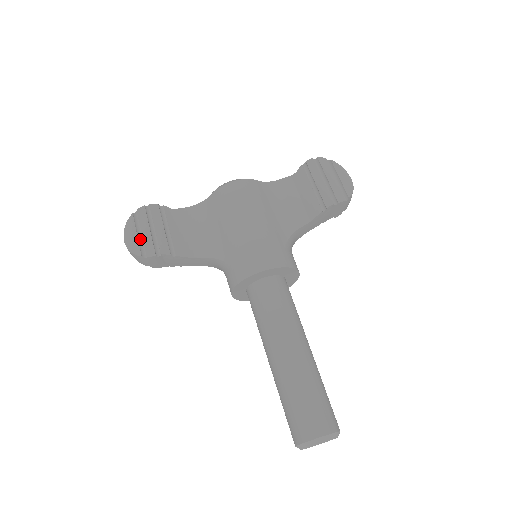
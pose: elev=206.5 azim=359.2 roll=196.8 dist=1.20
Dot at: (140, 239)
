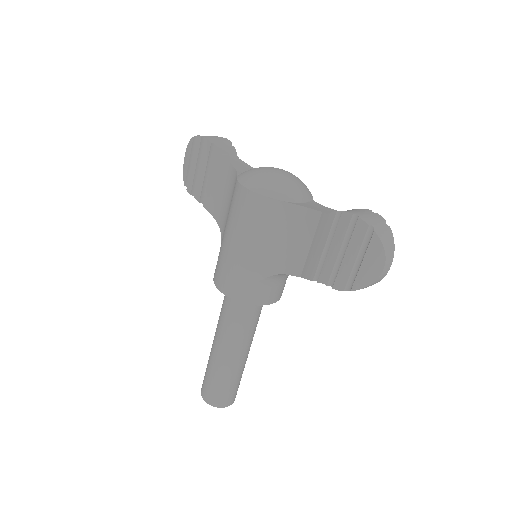
Dot at: (190, 167)
